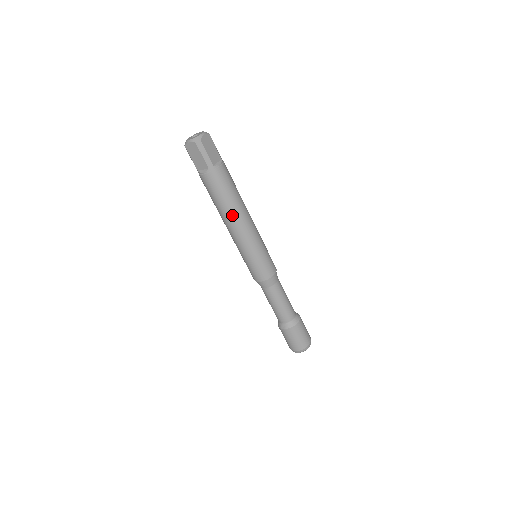
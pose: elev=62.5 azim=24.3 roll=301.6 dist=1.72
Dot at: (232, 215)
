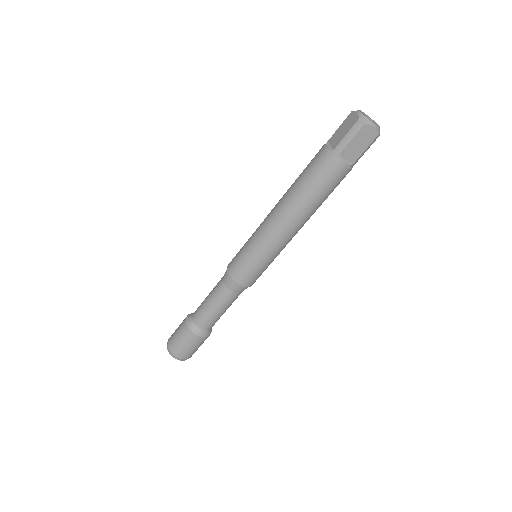
Dot at: (309, 217)
